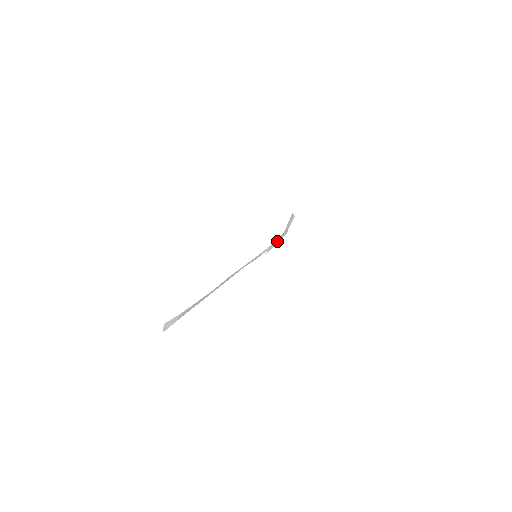
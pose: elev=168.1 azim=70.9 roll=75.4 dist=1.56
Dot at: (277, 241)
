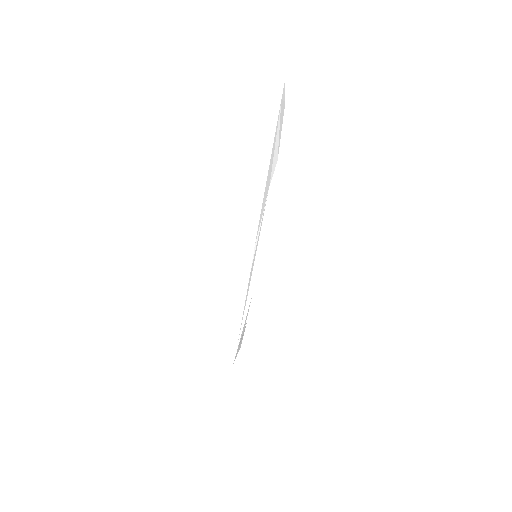
Dot at: (245, 318)
